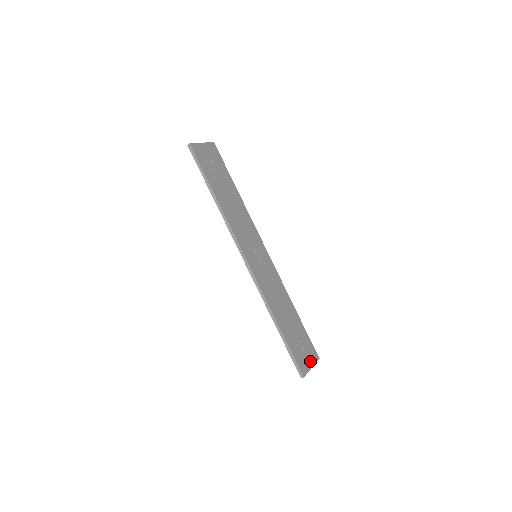
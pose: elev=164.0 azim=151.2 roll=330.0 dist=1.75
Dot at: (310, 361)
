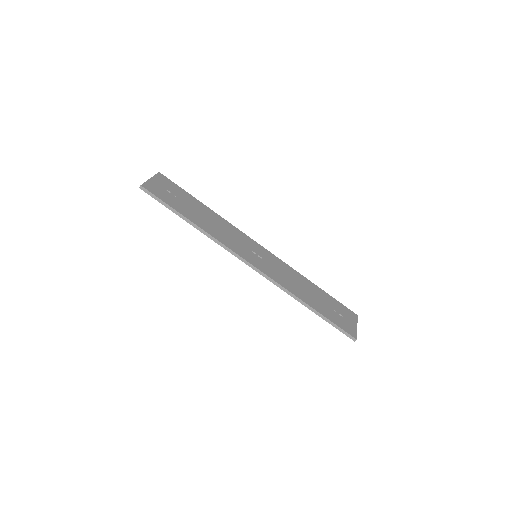
Dot at: (352, 322)
